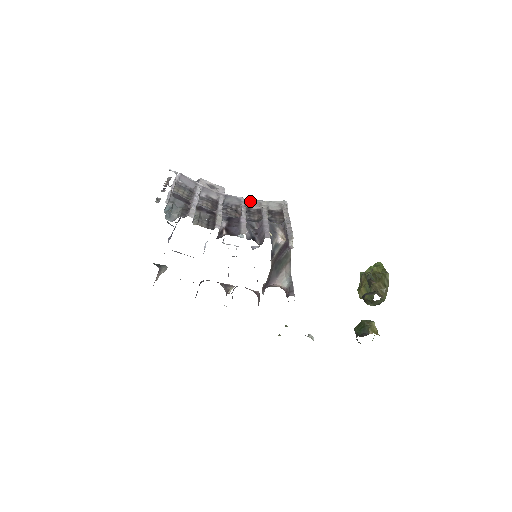
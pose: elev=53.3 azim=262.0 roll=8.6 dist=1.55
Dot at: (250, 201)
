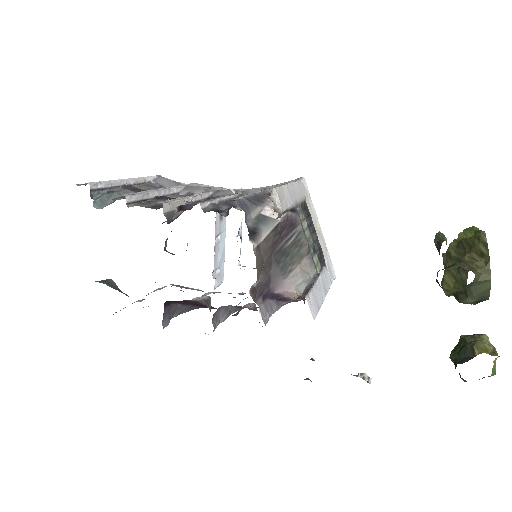
Dot at: (251, 189)
